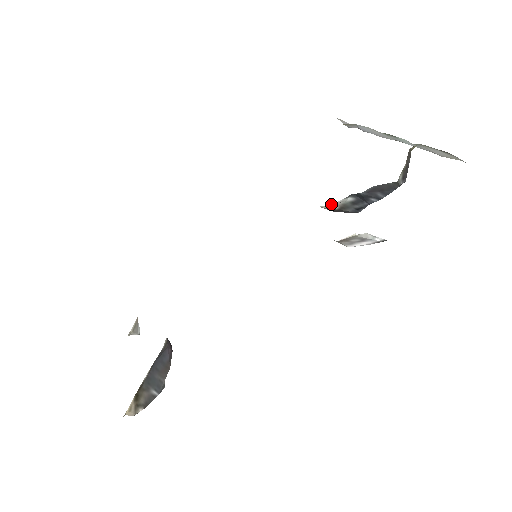
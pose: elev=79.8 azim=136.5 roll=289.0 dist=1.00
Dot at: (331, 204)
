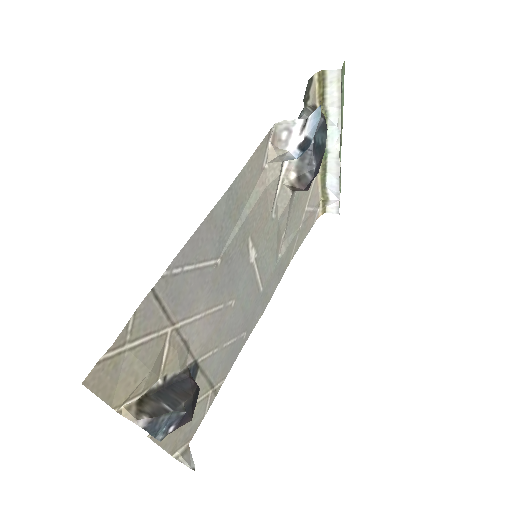
Dot at: (289, 174)
